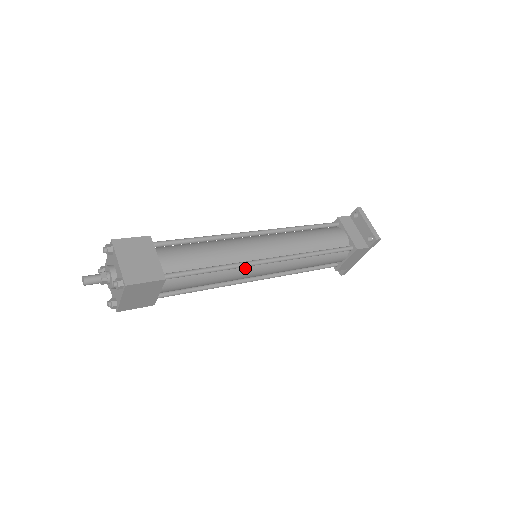
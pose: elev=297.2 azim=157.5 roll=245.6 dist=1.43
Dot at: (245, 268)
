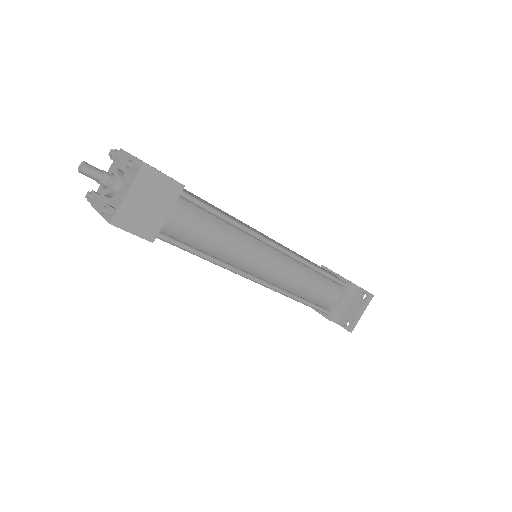
Dot at: occluded
